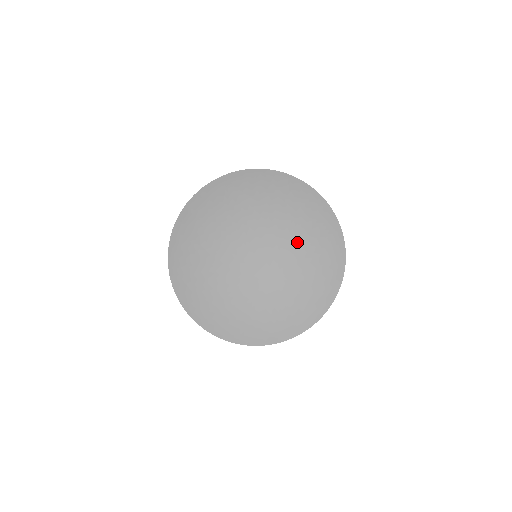
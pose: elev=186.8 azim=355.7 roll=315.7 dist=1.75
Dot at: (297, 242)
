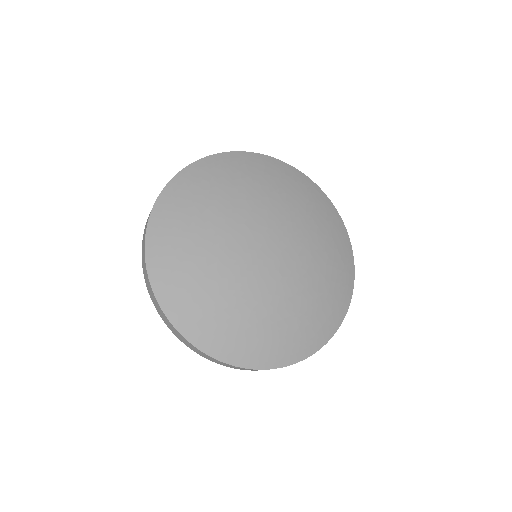
Dot at: (312, 239)
